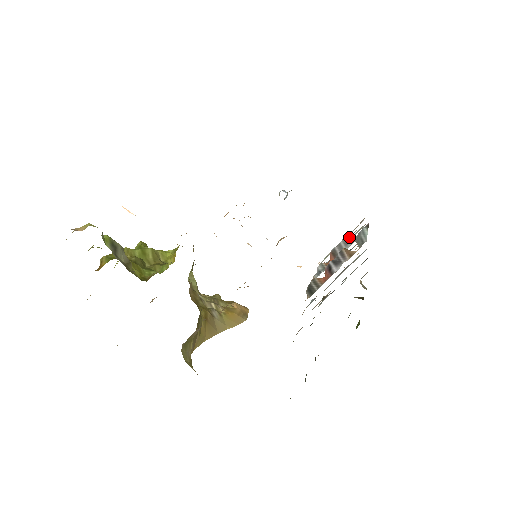
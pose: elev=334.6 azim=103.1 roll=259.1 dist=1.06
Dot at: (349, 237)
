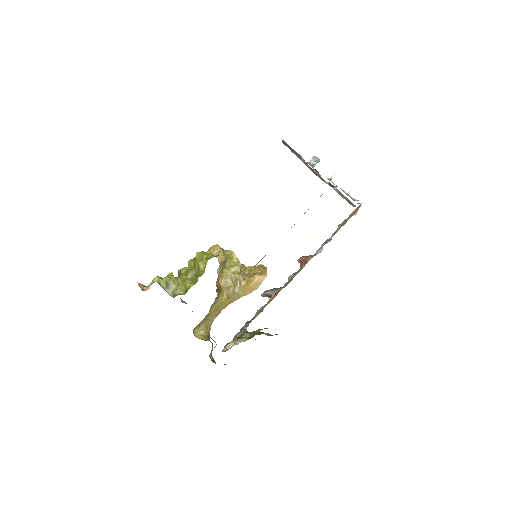
Dot at: occluded
